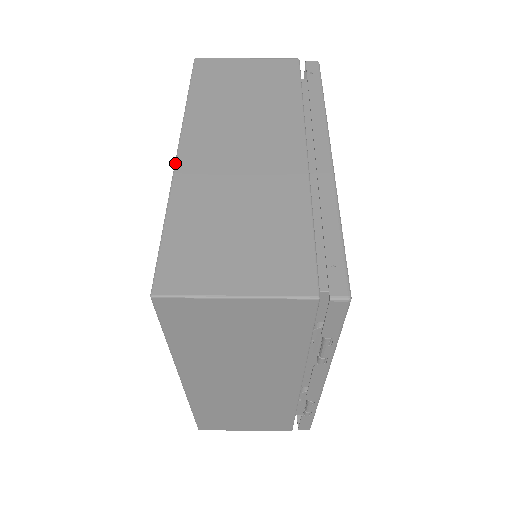
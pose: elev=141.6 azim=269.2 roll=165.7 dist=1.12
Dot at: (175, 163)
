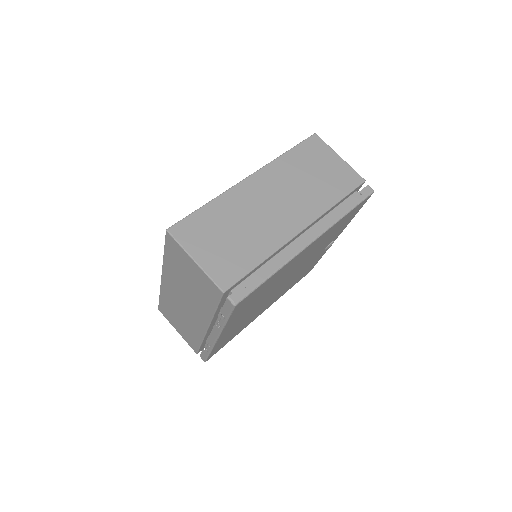
Dot at: (240, 182)
